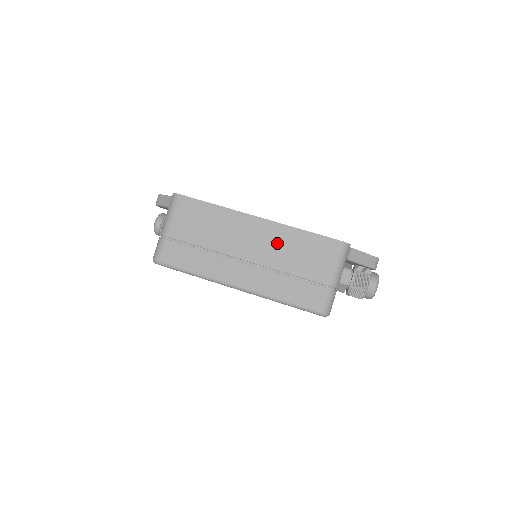
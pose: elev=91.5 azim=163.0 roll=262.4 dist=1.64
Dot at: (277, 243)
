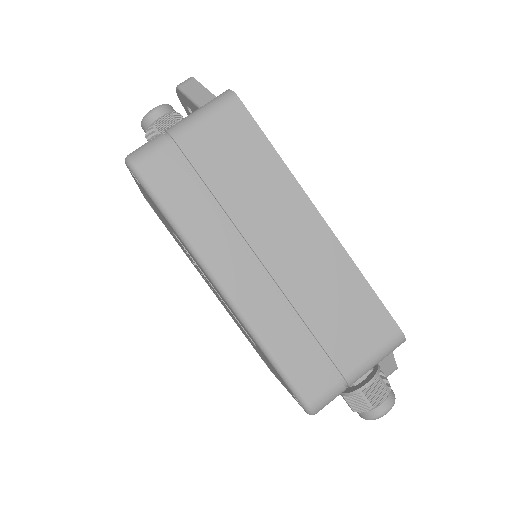
Dot at: (321, 271)
